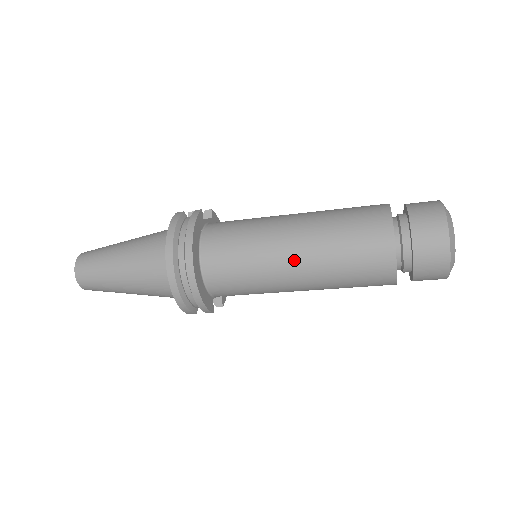
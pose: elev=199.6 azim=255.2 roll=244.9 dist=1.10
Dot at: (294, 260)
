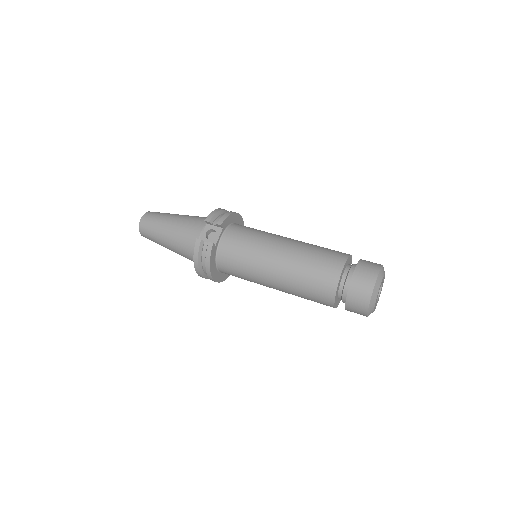
Dot at: occluded
